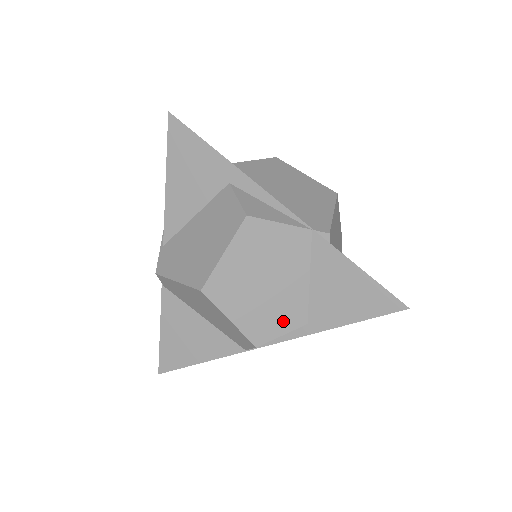
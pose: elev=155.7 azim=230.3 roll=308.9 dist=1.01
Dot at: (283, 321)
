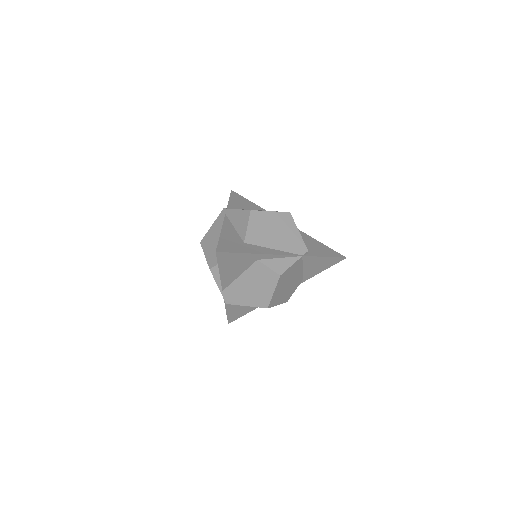
Dot at: (295, 287)
